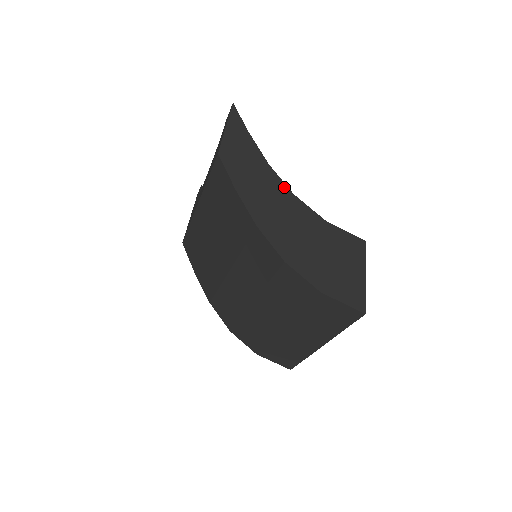
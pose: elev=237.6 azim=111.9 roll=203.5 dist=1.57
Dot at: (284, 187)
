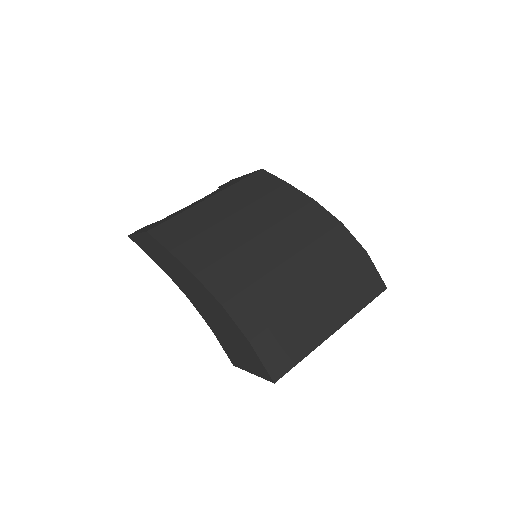
Dot at: occluded
